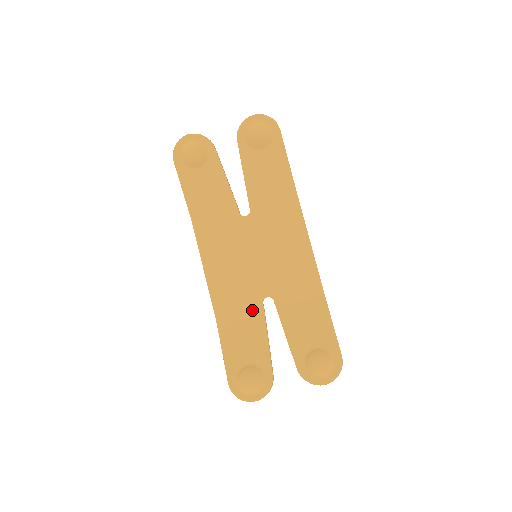
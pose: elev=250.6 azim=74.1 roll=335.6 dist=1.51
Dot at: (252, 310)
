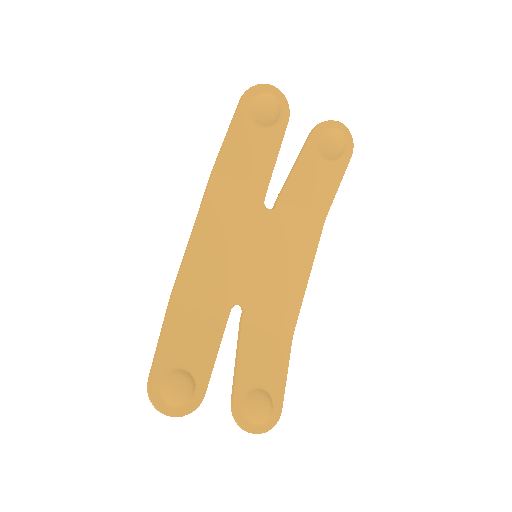
Dot at: (217, 309)
